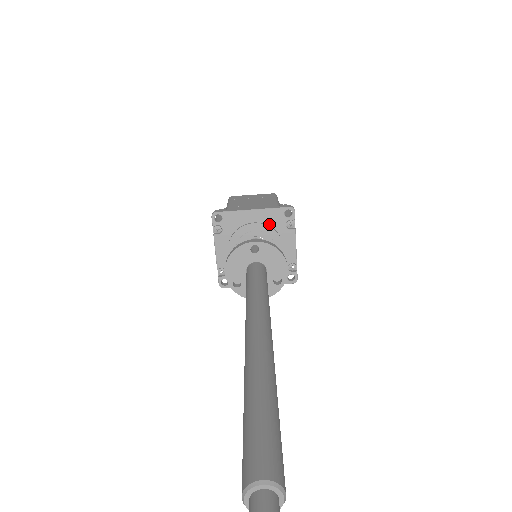
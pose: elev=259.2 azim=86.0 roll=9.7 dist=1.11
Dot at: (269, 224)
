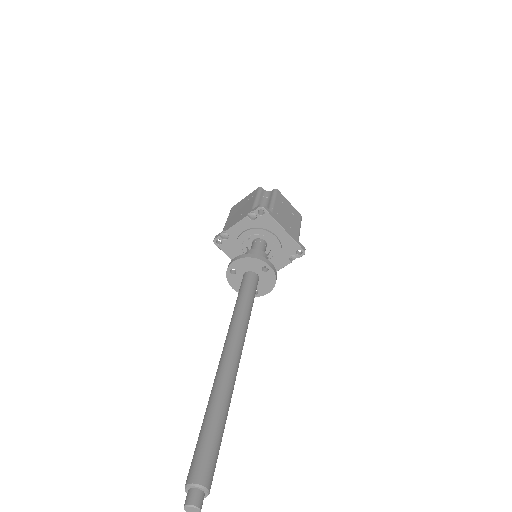
Dot at: (283, 245)
